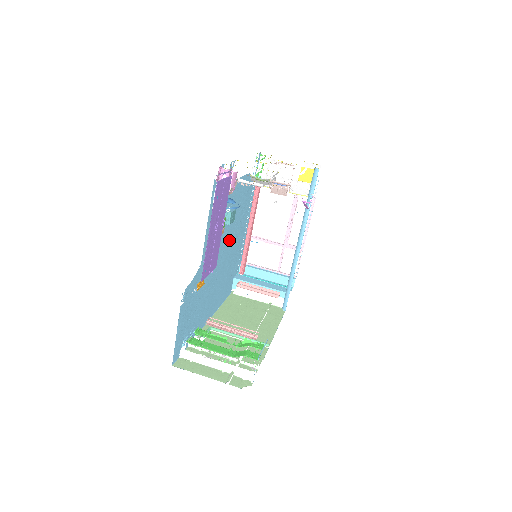
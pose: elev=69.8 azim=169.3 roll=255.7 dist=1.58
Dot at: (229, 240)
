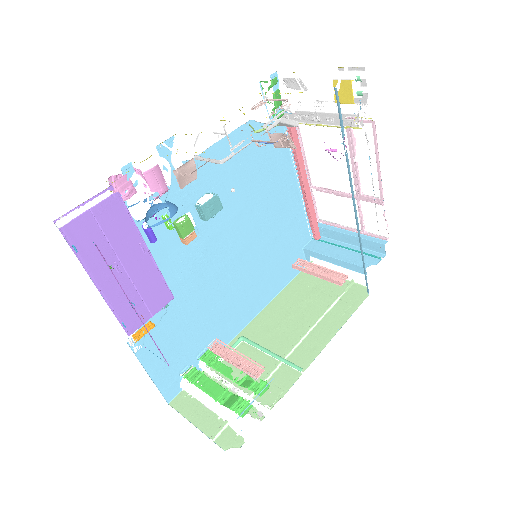
Dot at: (244, 223)
